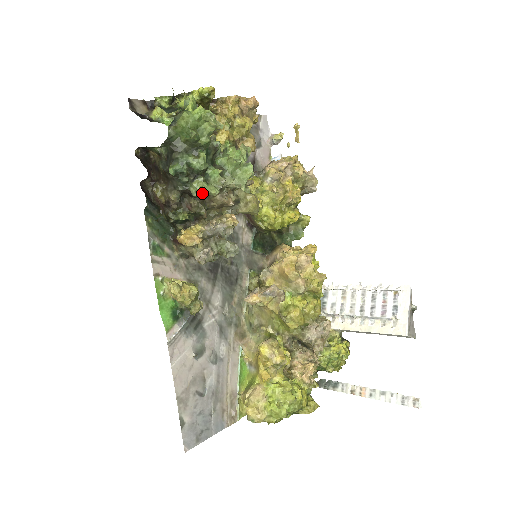
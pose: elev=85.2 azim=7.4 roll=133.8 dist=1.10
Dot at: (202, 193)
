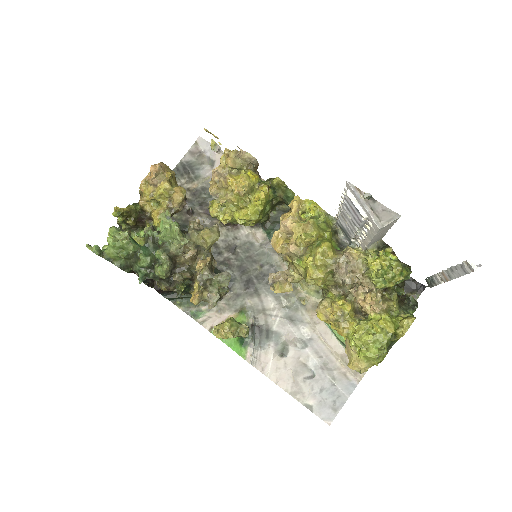
Dot at: (164, 274)
